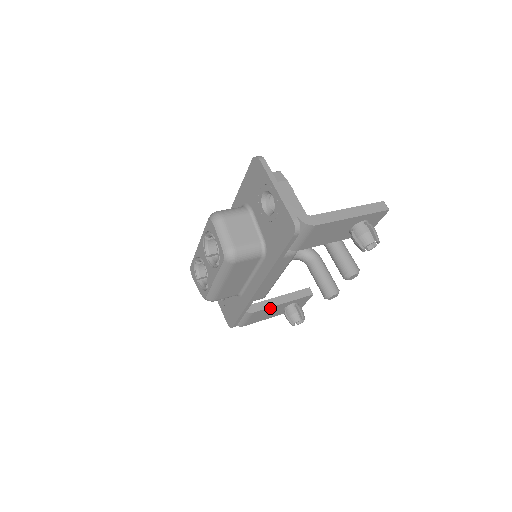
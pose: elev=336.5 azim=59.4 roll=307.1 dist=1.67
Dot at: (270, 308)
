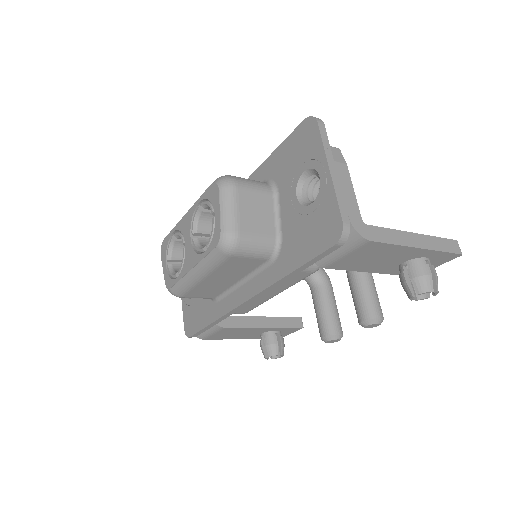
Dot at: (246, 328)
